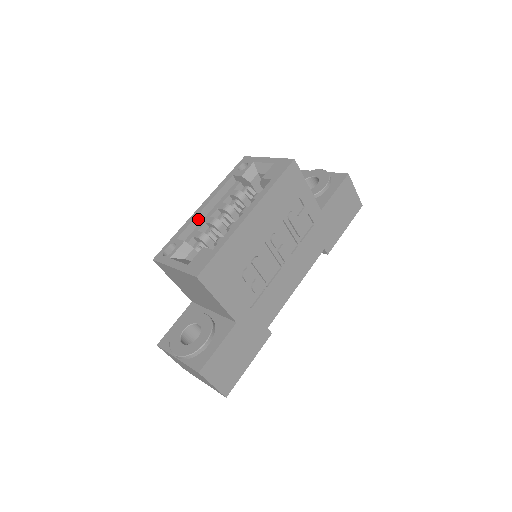
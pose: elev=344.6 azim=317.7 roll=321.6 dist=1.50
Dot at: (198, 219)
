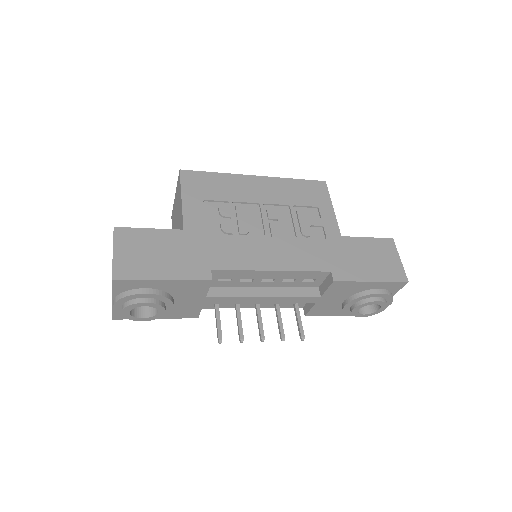
Dot at: occluded
